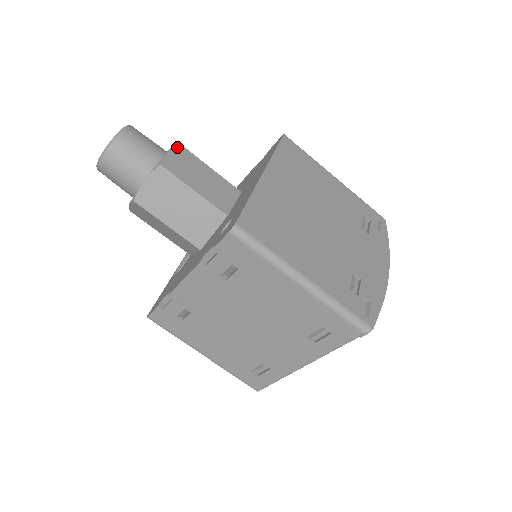
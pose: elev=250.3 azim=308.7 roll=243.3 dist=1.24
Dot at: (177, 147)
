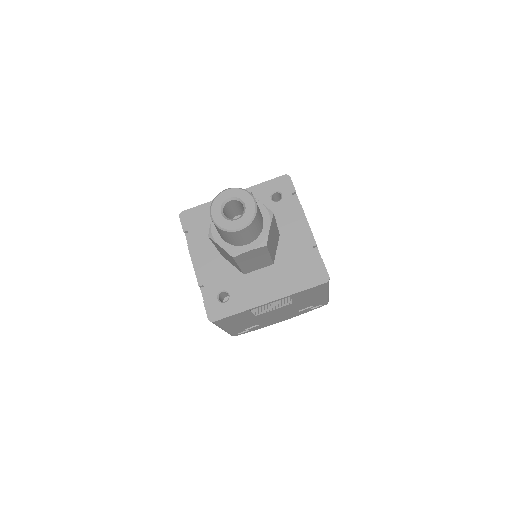
Dot at: (261, 248)
